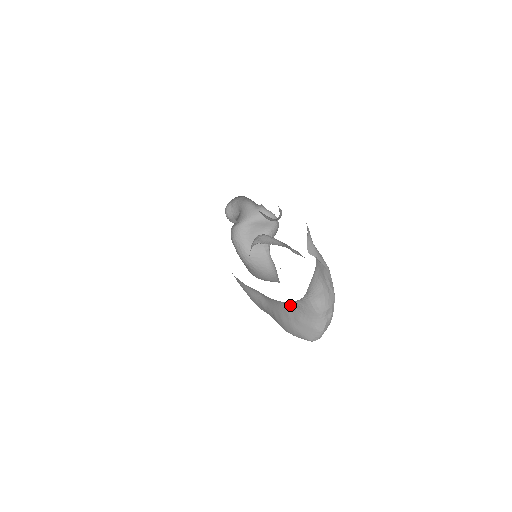
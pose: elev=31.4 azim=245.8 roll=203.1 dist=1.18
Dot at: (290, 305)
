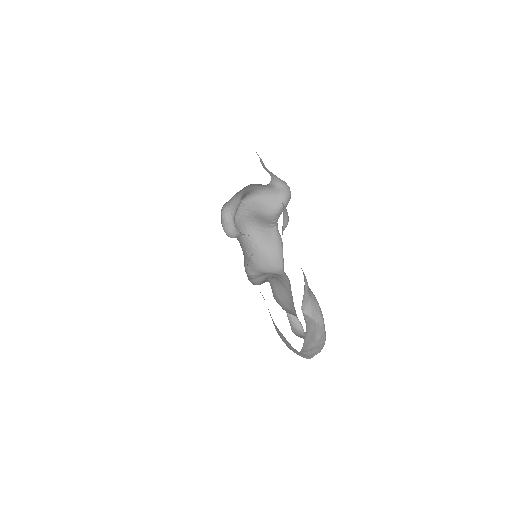
Dot at: occluded
